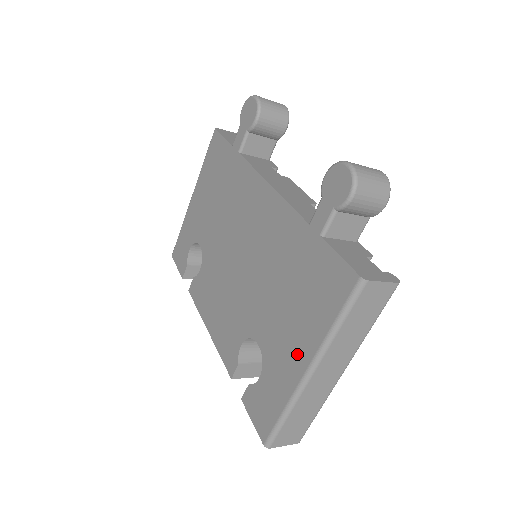
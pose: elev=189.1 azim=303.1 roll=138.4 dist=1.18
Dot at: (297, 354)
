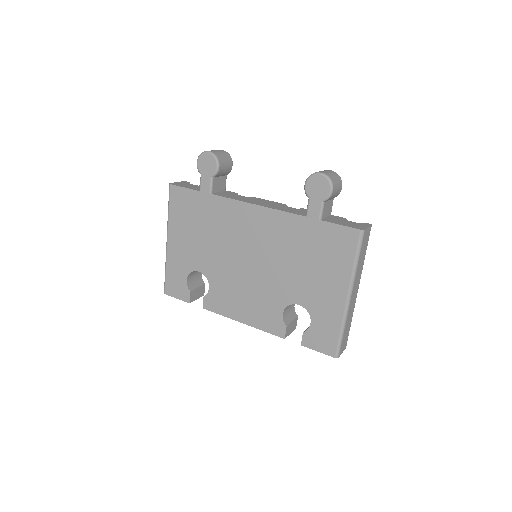
Dot at: (335, 292)
